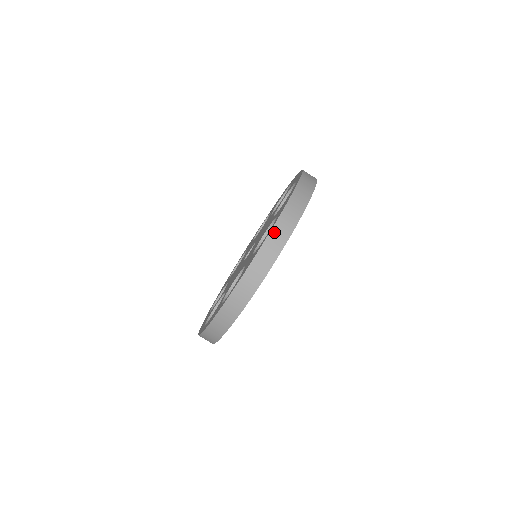
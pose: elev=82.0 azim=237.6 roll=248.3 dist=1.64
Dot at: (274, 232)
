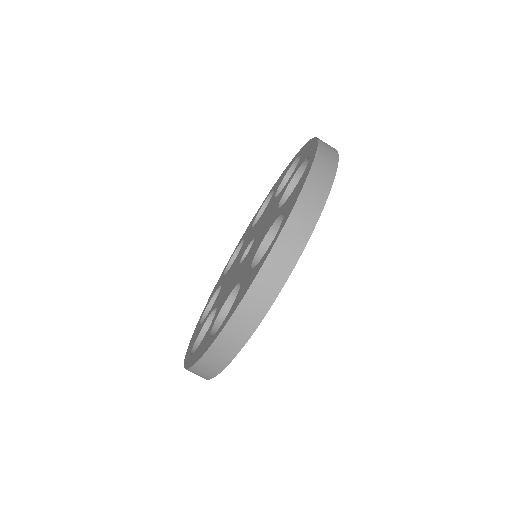
Dot at: (280, 244)
